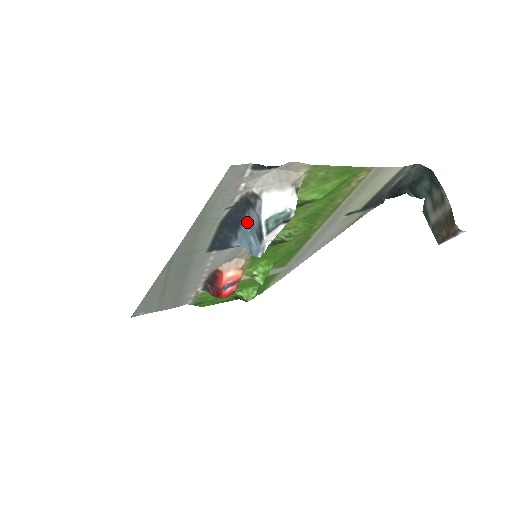
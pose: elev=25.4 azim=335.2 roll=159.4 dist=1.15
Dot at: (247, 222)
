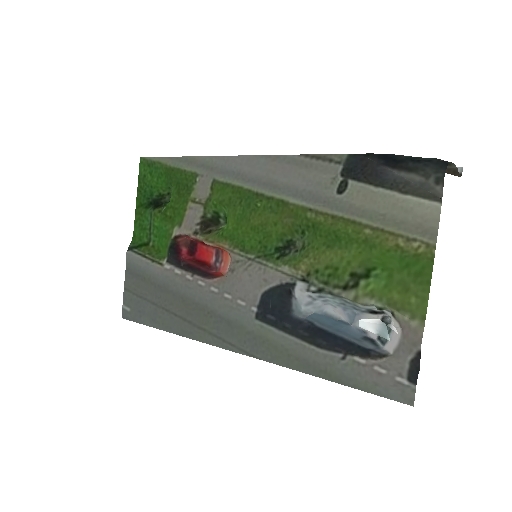
Dot at: (342, 334)
